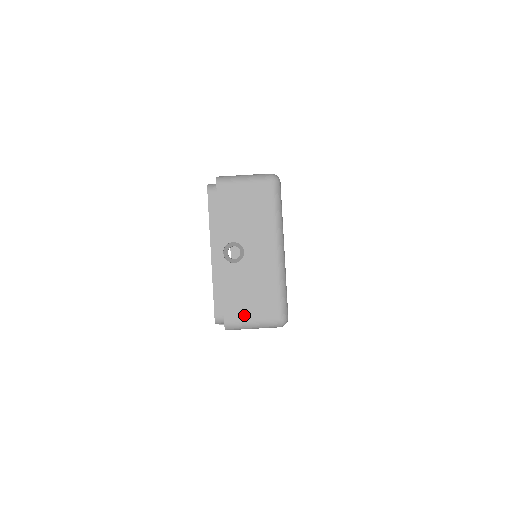
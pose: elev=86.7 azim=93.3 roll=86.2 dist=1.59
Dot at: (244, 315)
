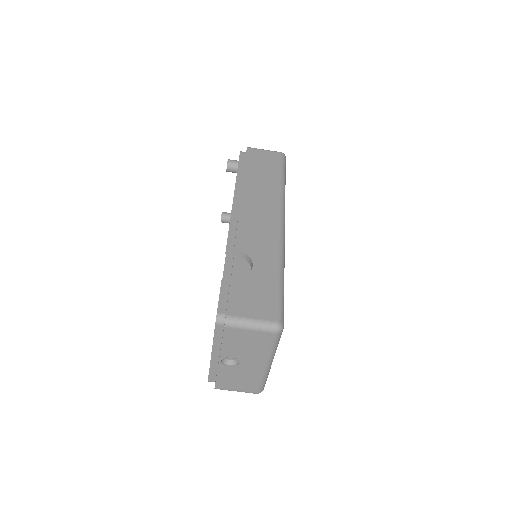
Dot at: (231, 388)
